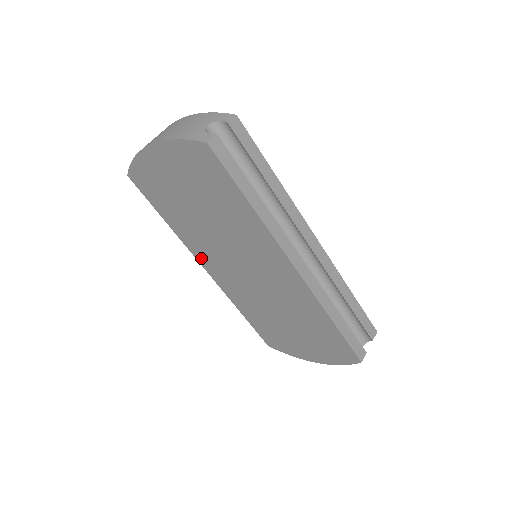
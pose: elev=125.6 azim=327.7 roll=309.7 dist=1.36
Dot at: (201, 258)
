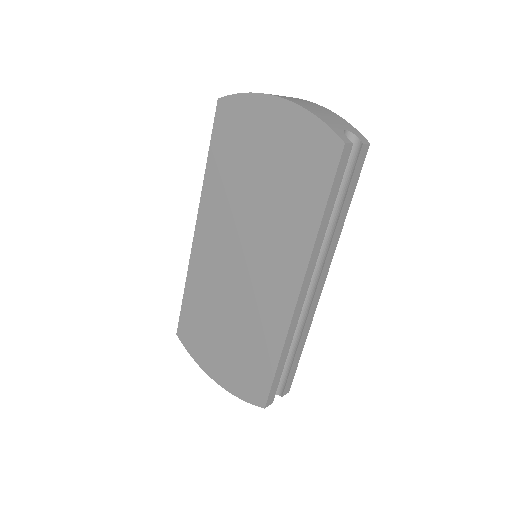
Dot at: (204, 218)
